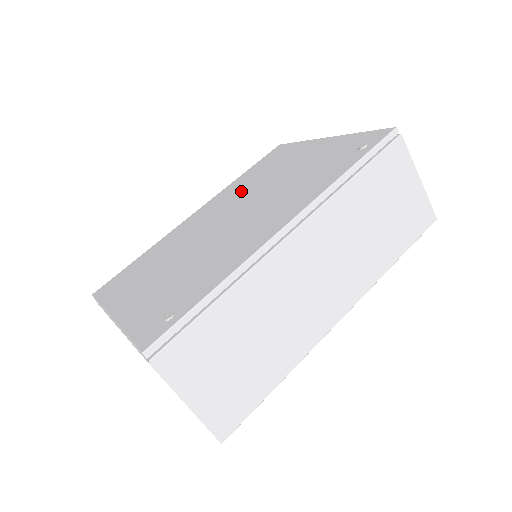
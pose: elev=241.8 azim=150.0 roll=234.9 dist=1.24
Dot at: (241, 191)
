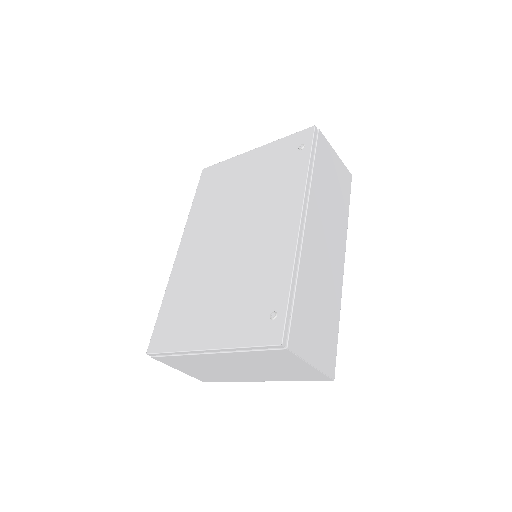
Dot at: (213, 215)
